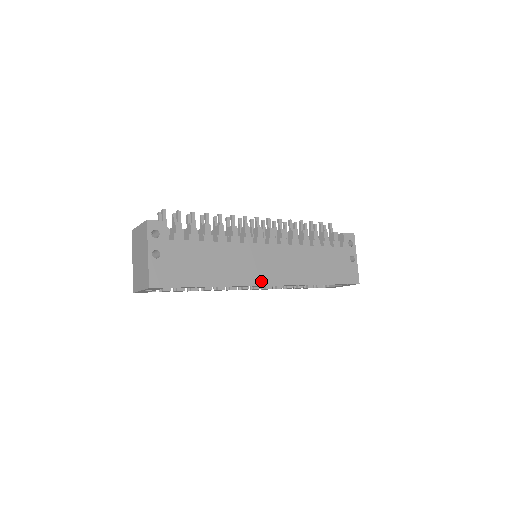
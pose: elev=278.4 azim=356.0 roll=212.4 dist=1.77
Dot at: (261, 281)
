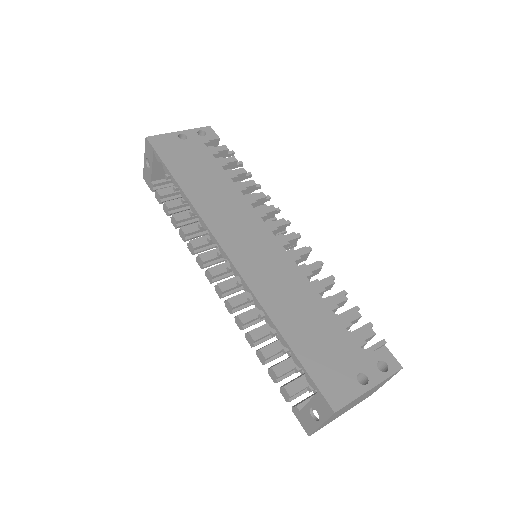
Dot at: (222, 238)
